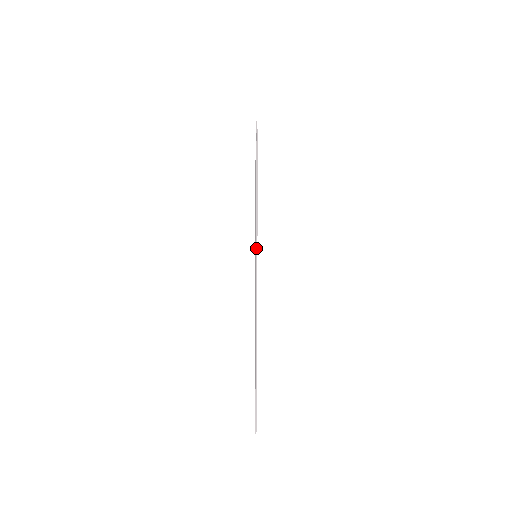
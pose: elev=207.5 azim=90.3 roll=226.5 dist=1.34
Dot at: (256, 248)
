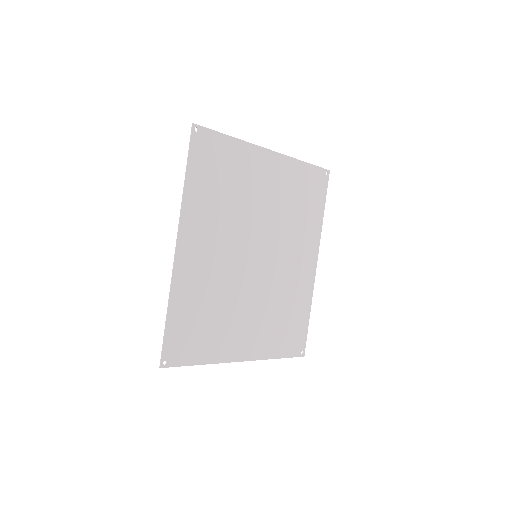
Dot at: (181, 203)
